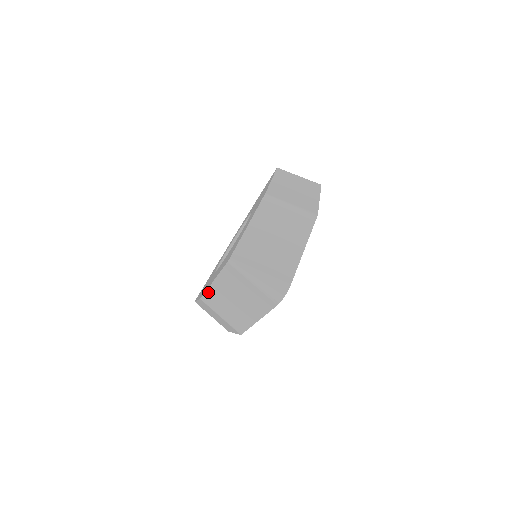
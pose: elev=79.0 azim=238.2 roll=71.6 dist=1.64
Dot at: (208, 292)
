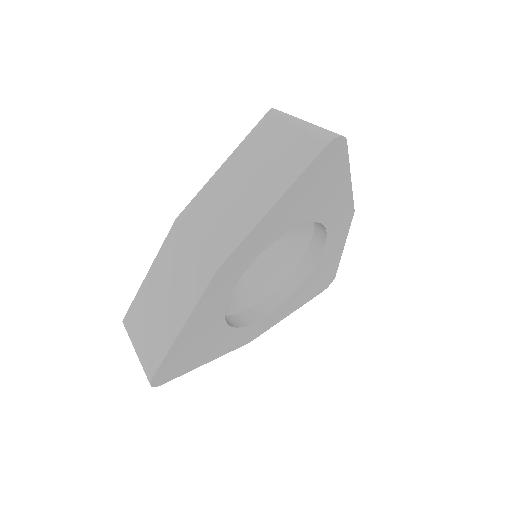
Dot at: (202, 192)
